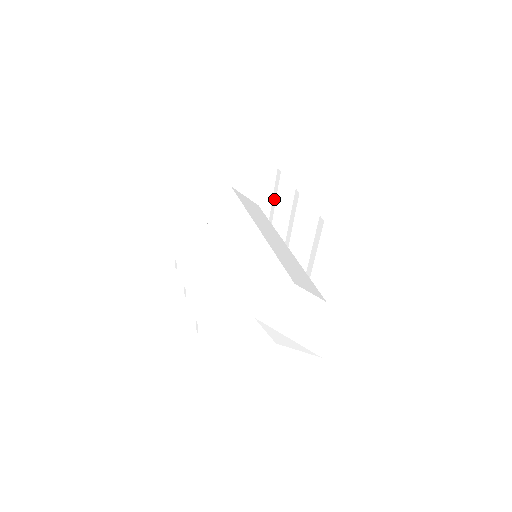
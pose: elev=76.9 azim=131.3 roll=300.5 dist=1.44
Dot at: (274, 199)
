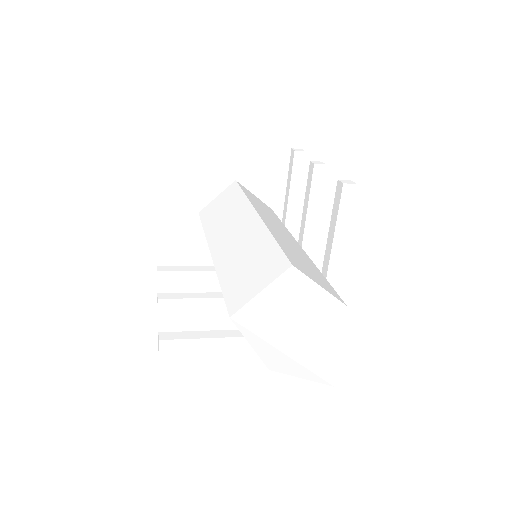
Dot at: (287, 190)
